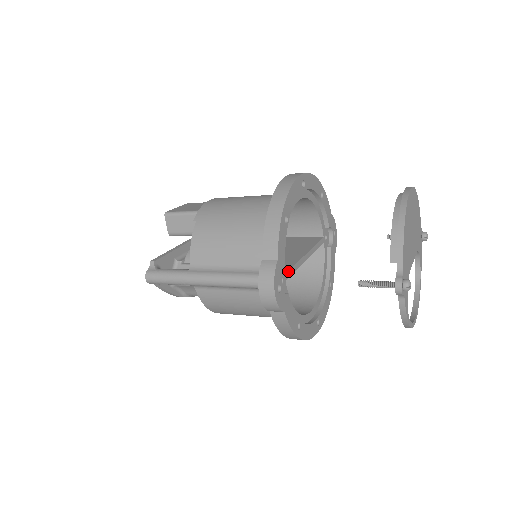
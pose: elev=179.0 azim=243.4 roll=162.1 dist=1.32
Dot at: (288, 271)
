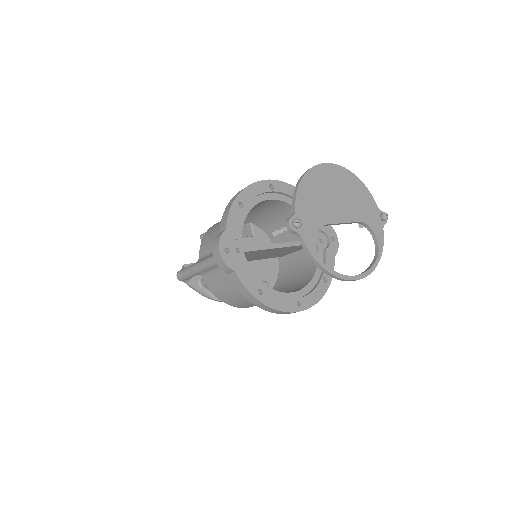
Dot at: (249, 247)
